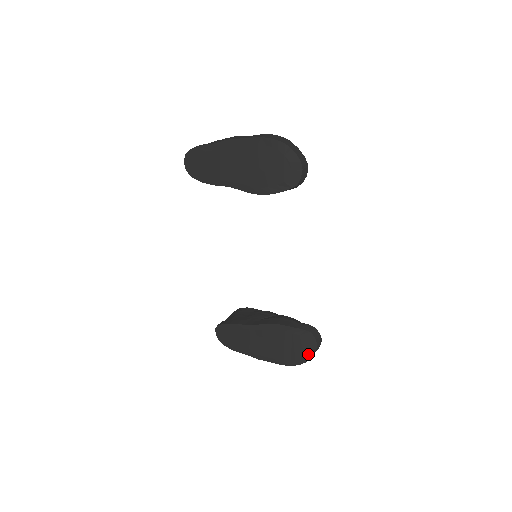
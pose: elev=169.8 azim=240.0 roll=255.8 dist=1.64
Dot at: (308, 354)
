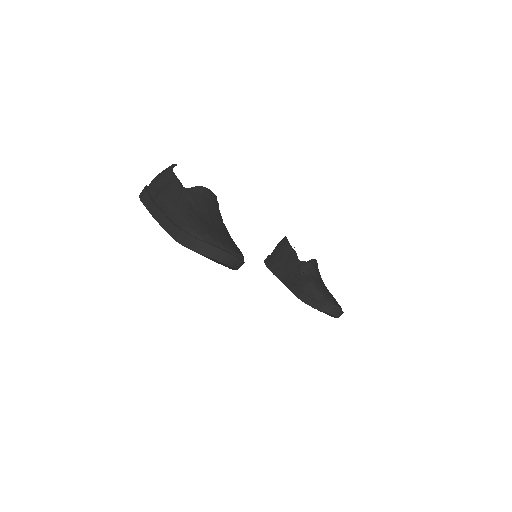
Dot at: occluded
